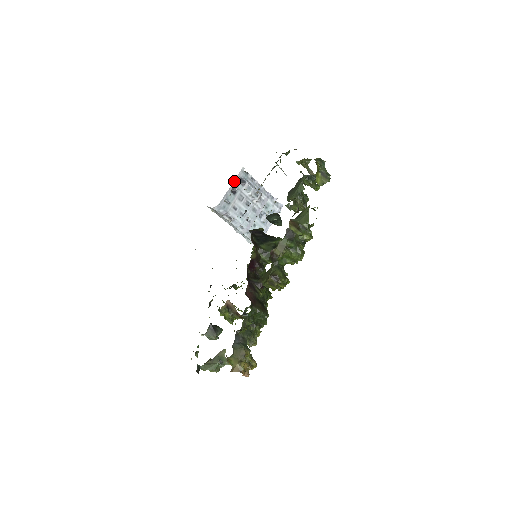
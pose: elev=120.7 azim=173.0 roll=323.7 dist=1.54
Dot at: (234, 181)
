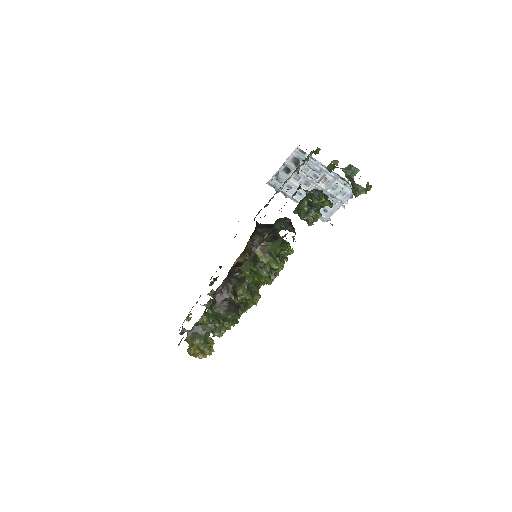
Dot at: (286, 161)
